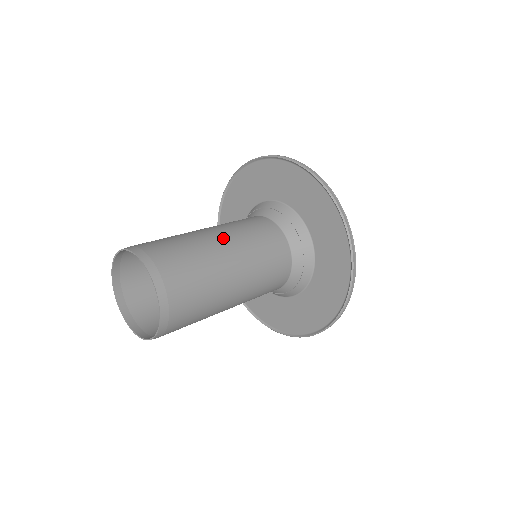
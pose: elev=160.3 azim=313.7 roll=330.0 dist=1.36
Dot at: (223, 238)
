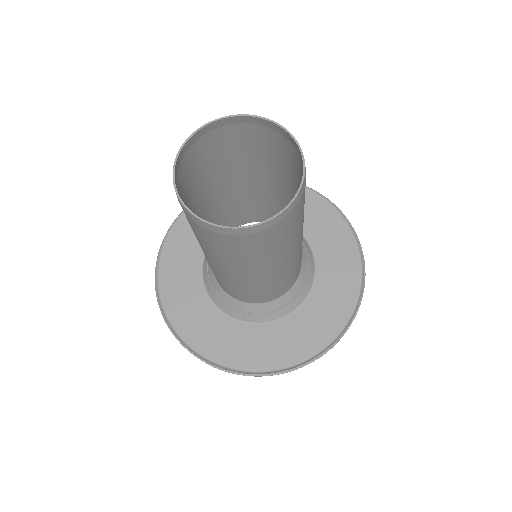
Dot at: (232, 186)
